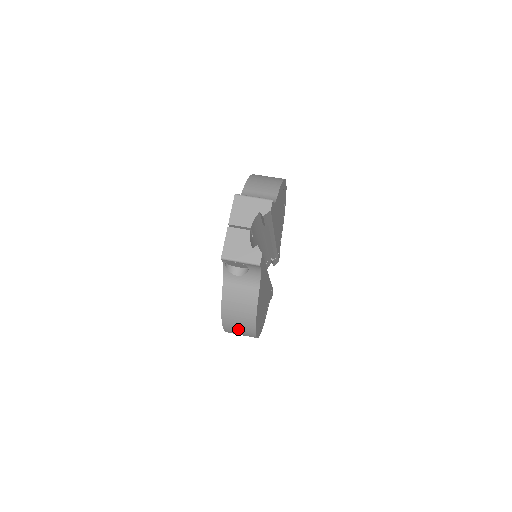
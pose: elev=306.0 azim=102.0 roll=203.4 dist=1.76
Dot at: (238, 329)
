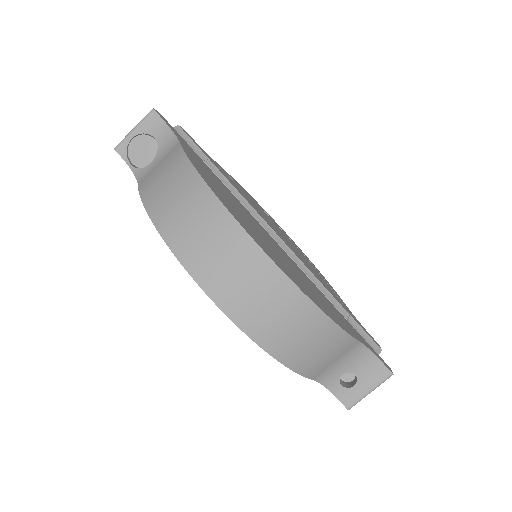
Dot at: occluded
